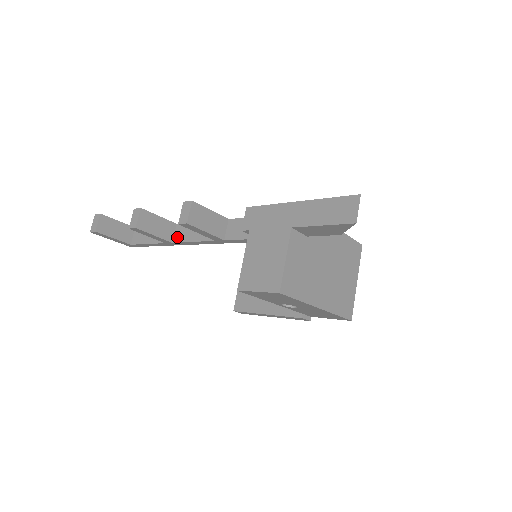
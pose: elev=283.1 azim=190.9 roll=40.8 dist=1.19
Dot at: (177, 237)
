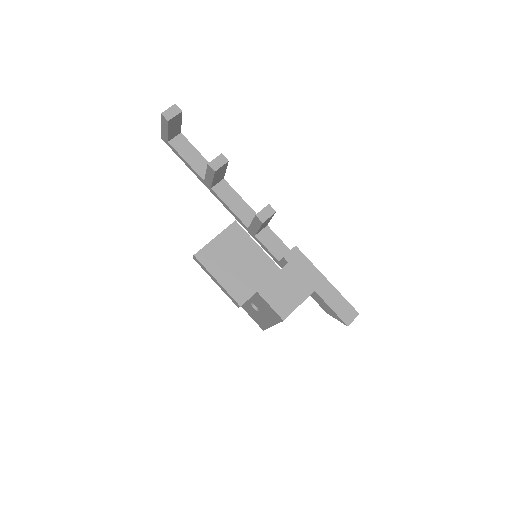
Dot at: (218, 189)
